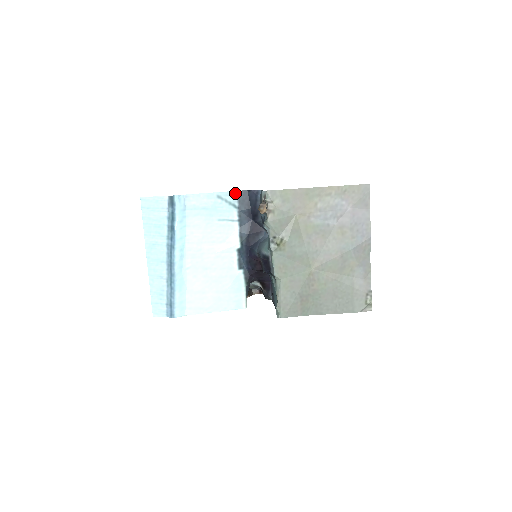
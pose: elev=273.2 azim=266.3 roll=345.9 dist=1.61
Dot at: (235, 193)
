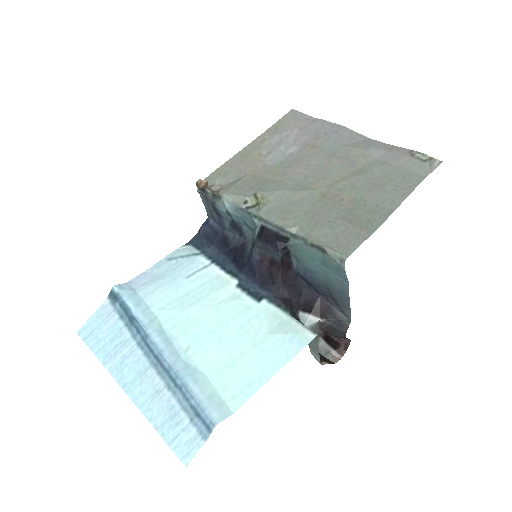
Dot at: (187, 246)
